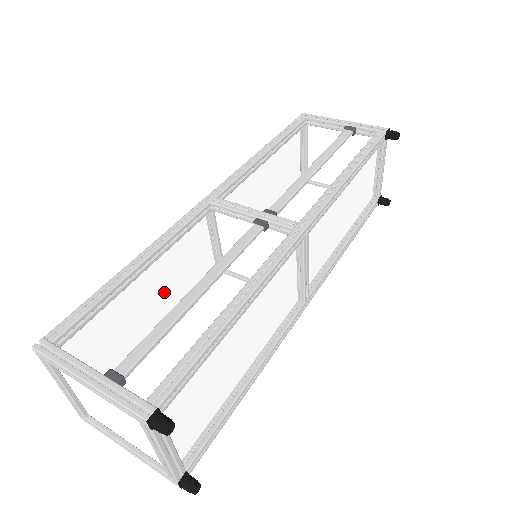
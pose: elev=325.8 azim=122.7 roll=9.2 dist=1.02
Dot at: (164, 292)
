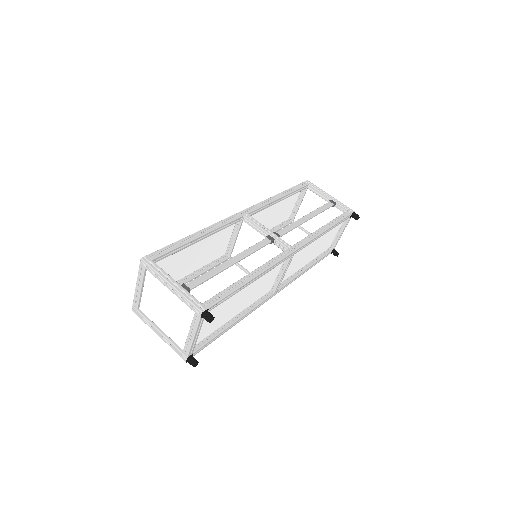
Dot at: (198, 256)
